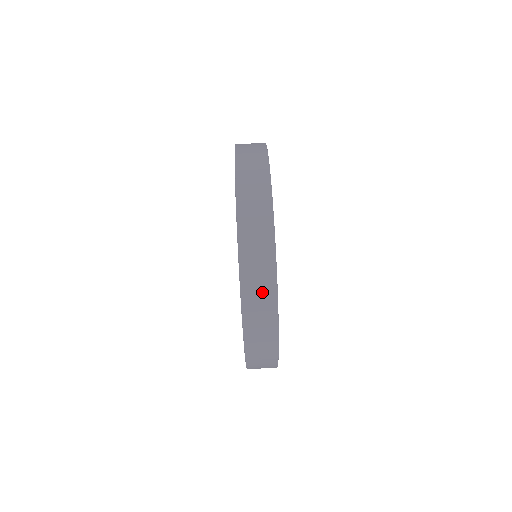
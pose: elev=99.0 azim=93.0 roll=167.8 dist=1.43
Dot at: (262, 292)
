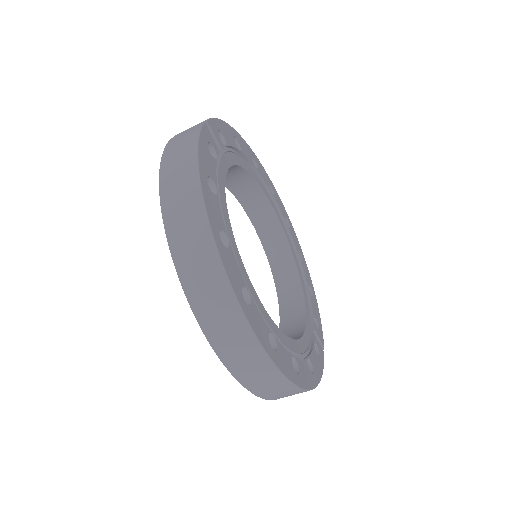
Dot at: (286, 393)
